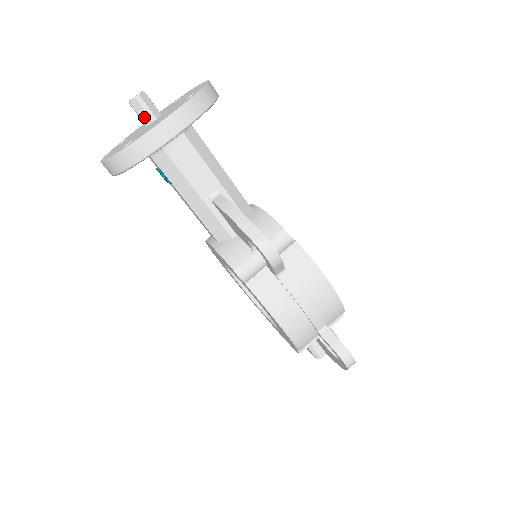
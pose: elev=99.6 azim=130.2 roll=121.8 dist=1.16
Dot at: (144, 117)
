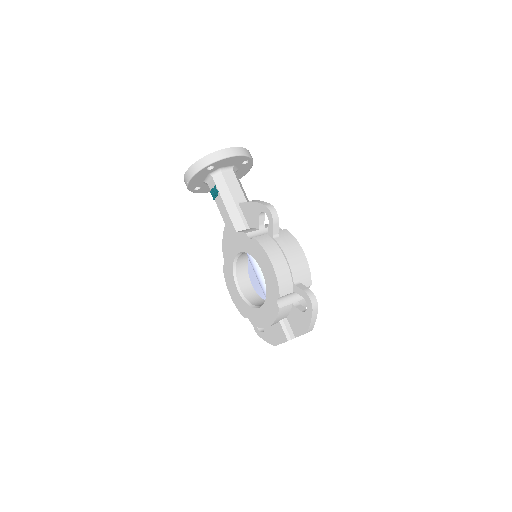
Dot at: occluded
